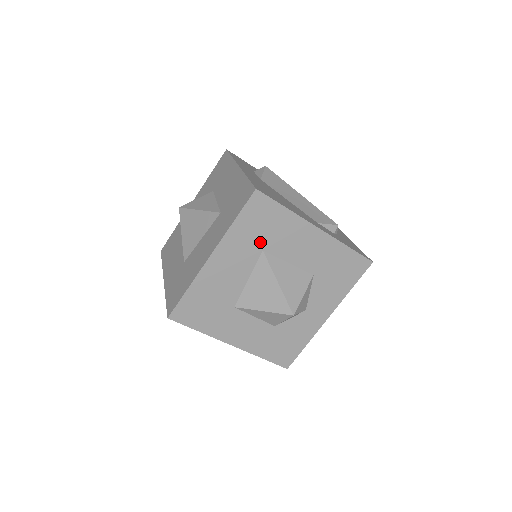
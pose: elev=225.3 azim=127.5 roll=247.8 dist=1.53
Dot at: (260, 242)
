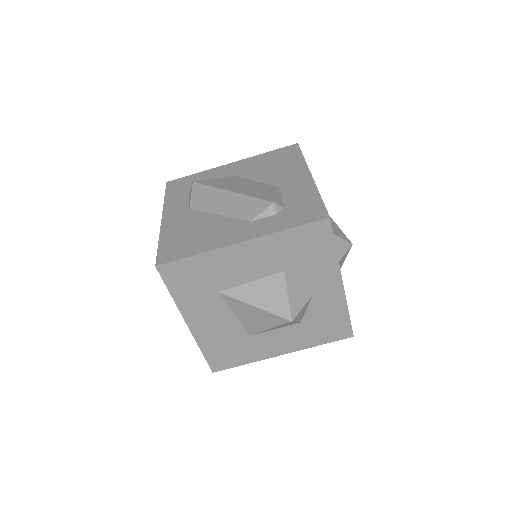
Dot at: (208, 290)
